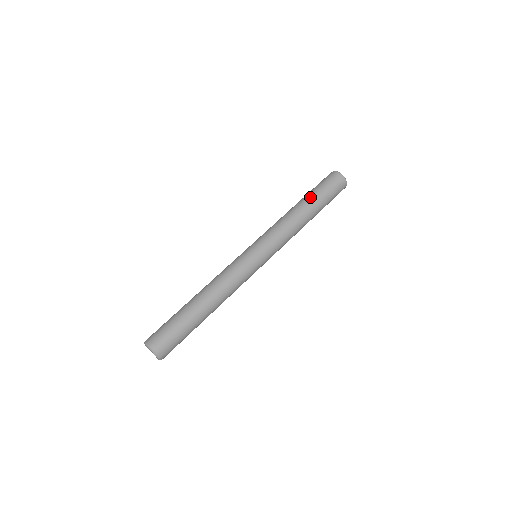
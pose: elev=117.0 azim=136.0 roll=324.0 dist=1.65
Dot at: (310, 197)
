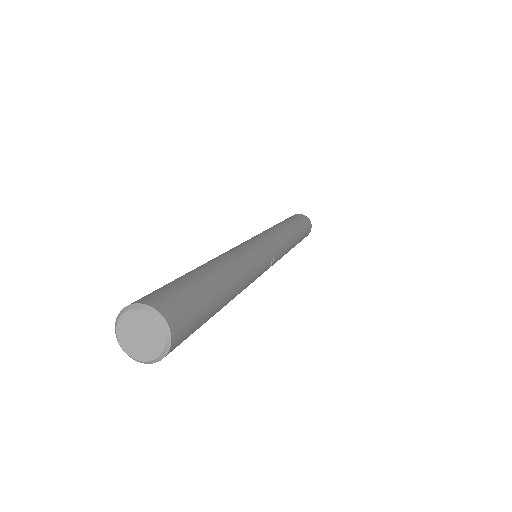
Dot at: occluded
